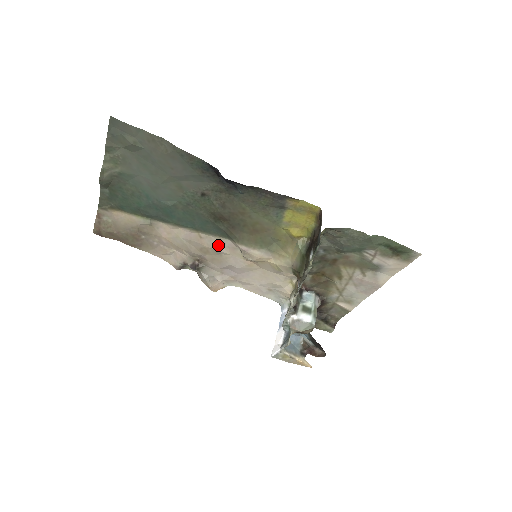
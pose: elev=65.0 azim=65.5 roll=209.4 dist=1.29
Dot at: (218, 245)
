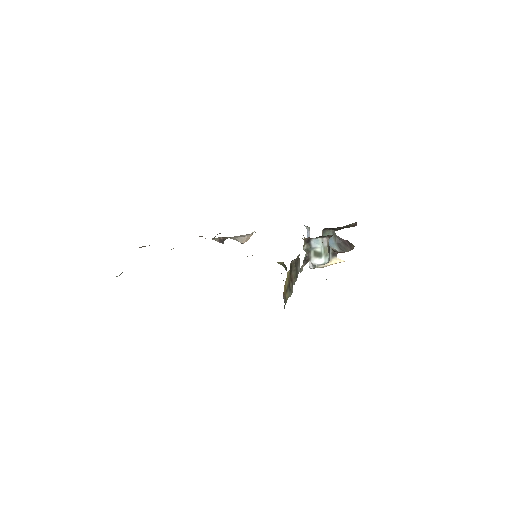
Dot at: occluded
